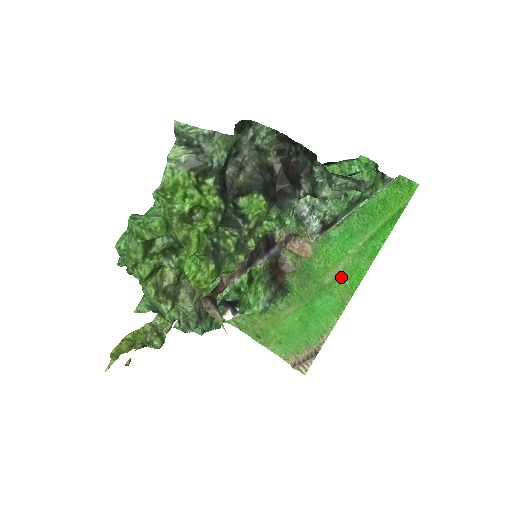
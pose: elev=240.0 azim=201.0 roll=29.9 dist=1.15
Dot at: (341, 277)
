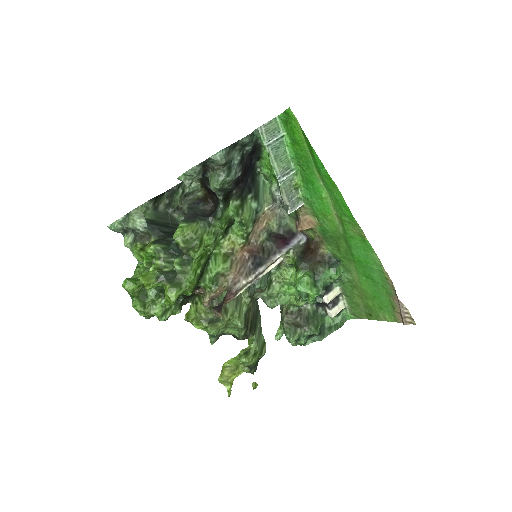
Dot at: (341, 219)
